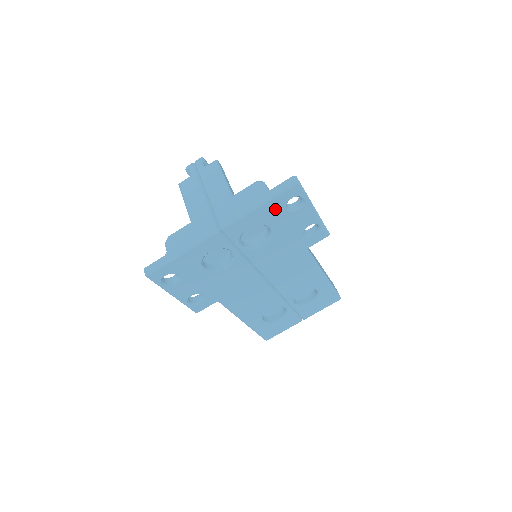
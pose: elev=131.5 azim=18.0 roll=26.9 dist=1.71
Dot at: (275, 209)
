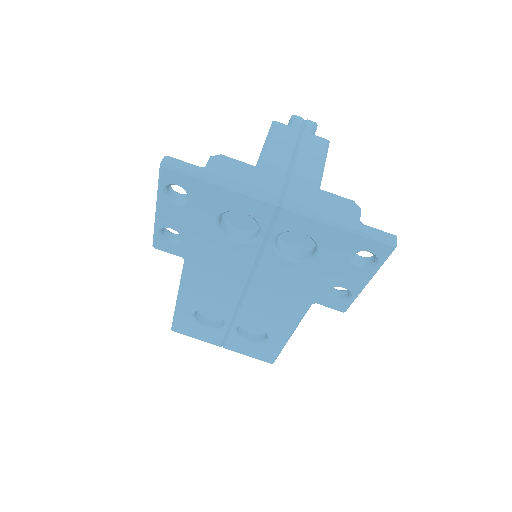
Dot at: (346, 244)
